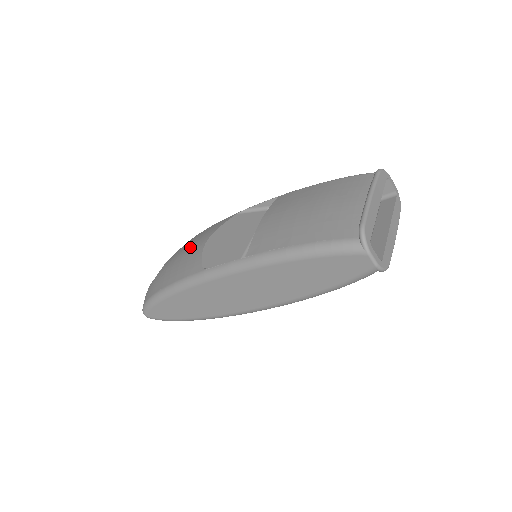
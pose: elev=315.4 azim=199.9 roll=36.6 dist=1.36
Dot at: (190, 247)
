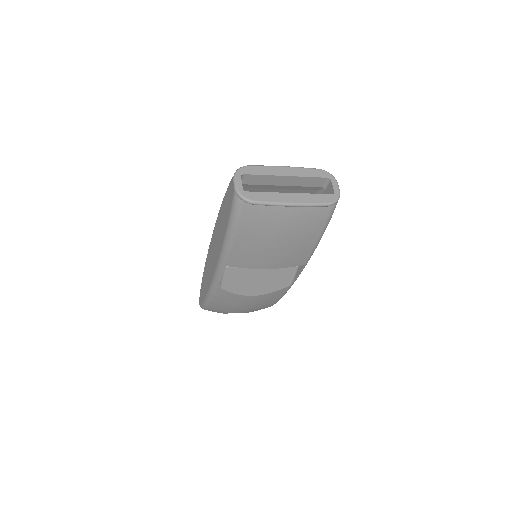
Dot at: occluded
